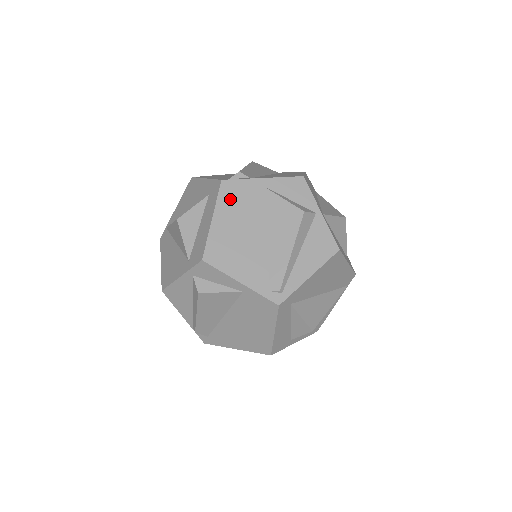
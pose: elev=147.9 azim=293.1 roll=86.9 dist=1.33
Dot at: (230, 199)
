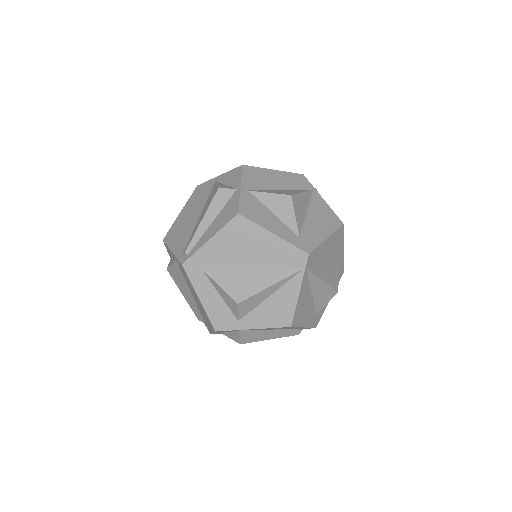
Dot at: (195, 196)
